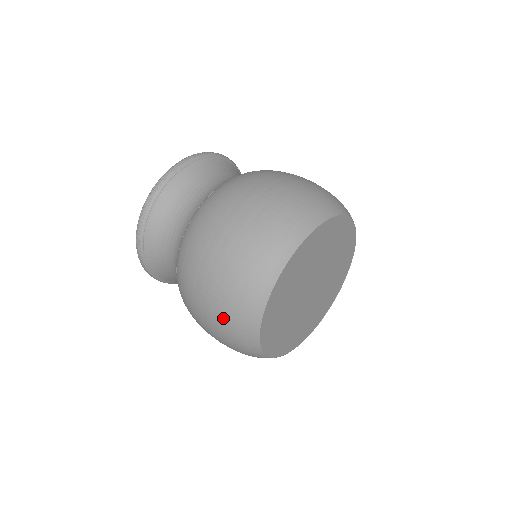
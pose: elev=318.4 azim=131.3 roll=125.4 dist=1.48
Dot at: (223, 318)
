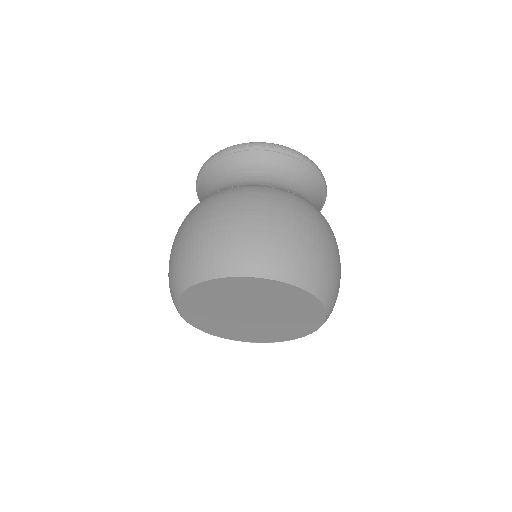
Dot at: (177, 259)
